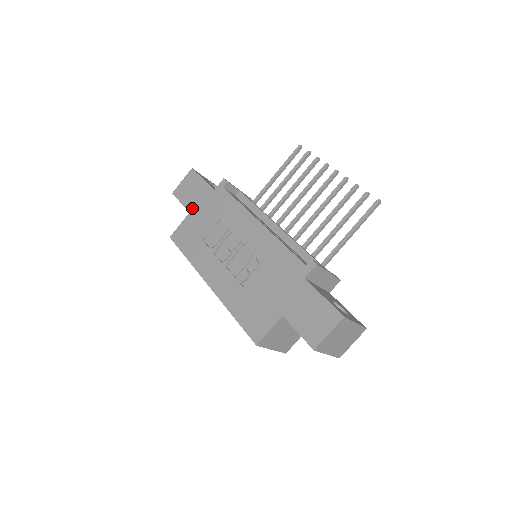
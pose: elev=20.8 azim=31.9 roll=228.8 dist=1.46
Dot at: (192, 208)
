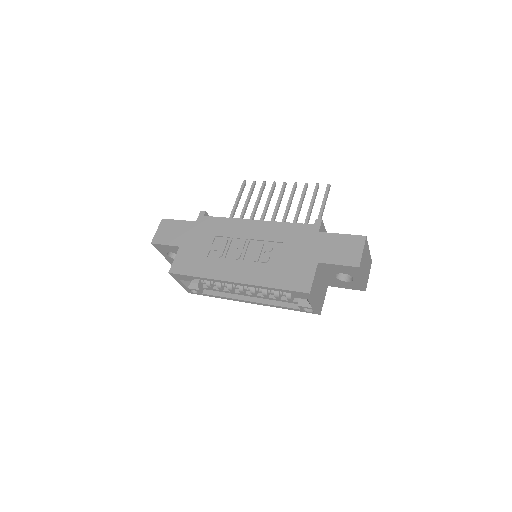
Dot at: (180, 242)
